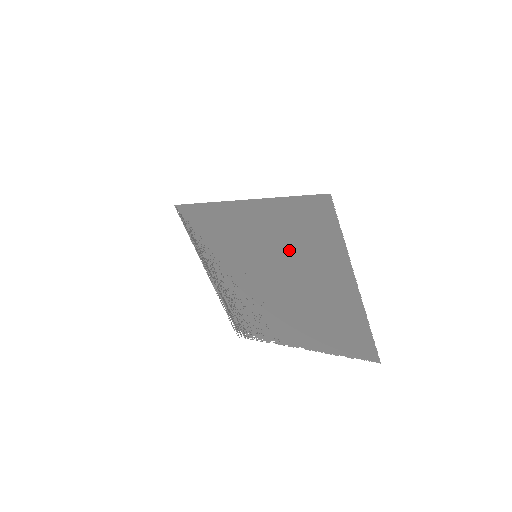
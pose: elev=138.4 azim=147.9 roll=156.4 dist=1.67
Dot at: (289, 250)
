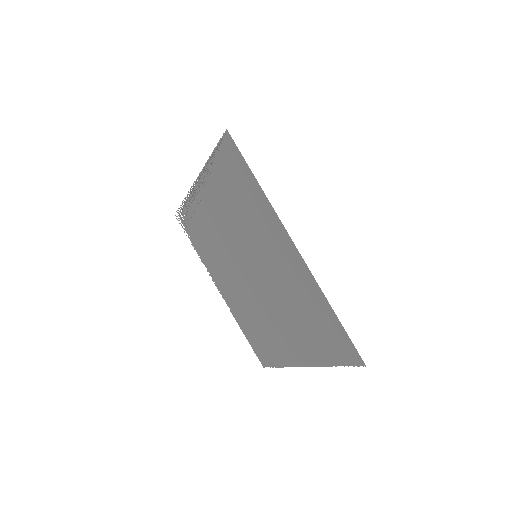
Dot at: (287, 301)
